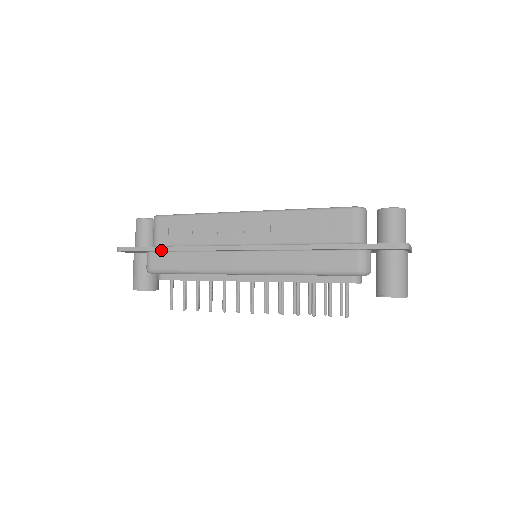
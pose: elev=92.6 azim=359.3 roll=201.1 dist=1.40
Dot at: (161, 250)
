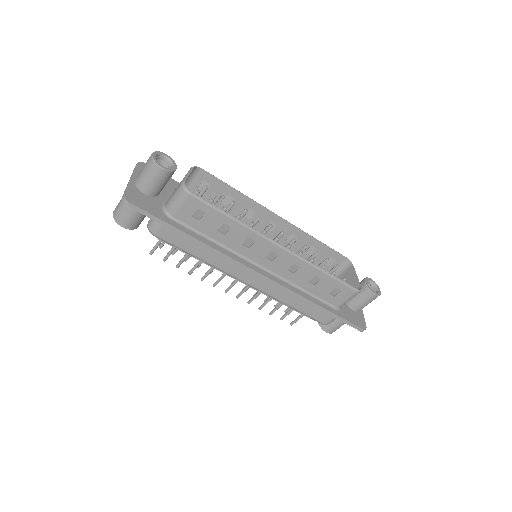
Dot at: (180, 233)
